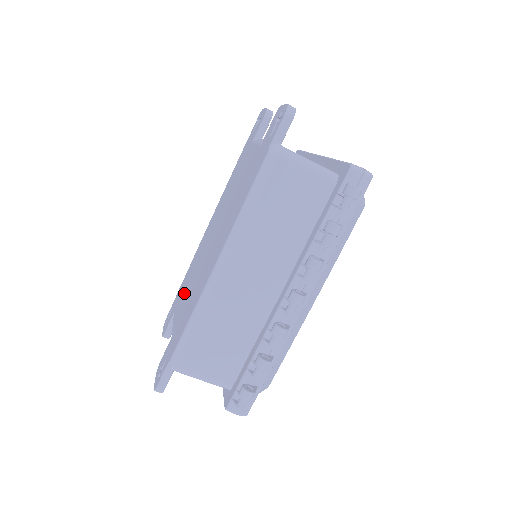
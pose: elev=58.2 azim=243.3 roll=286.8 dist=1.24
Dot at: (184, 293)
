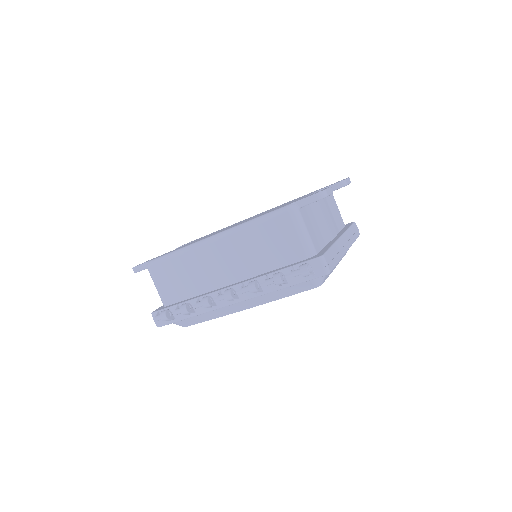
Dot at: occluded
